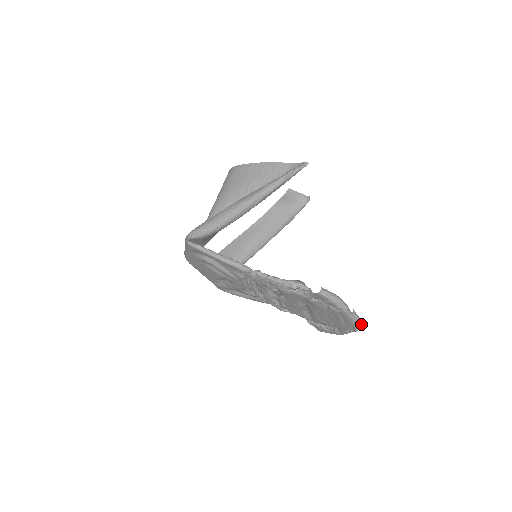
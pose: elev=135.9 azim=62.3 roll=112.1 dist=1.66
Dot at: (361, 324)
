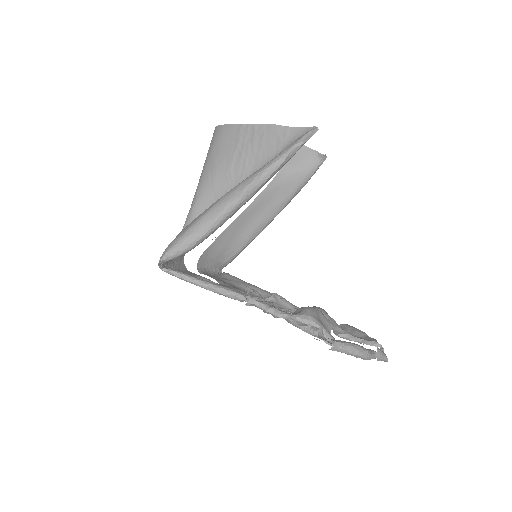
Dot at: (387, 361)
